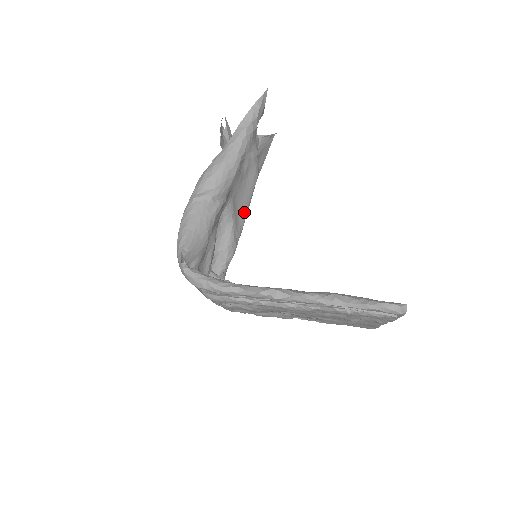
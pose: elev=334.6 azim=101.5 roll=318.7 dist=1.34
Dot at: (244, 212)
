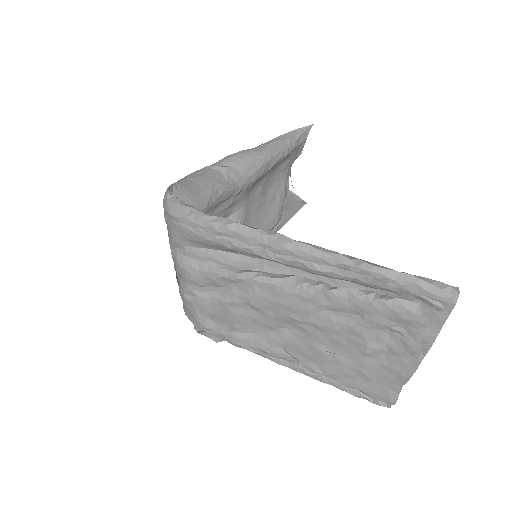
Dot at: occluded
